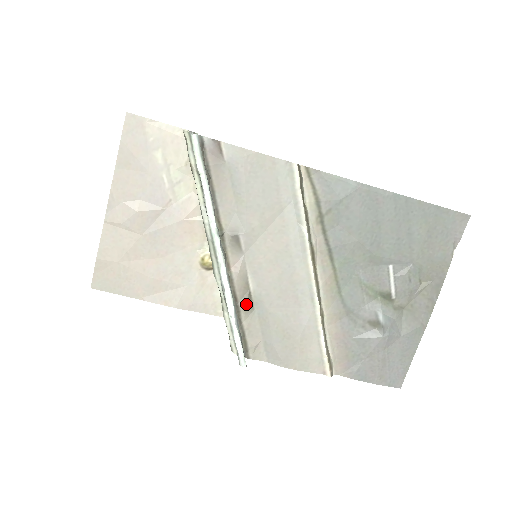
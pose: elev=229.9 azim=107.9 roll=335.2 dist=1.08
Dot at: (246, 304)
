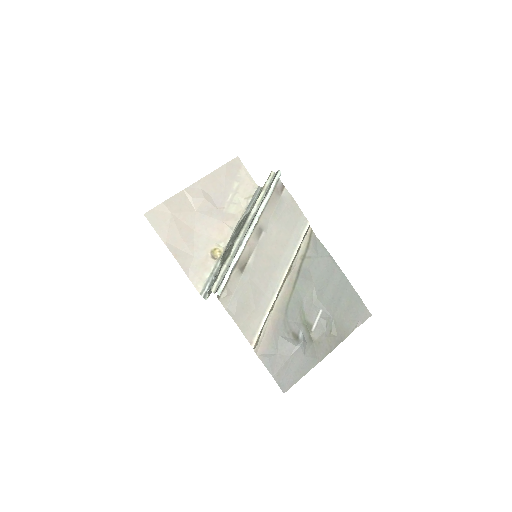
Dot at: (241, 267)
